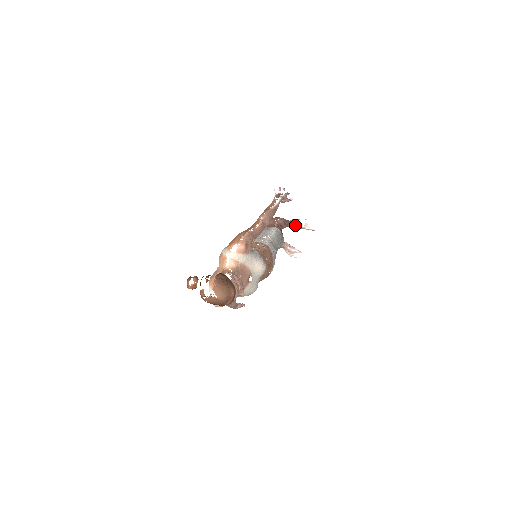
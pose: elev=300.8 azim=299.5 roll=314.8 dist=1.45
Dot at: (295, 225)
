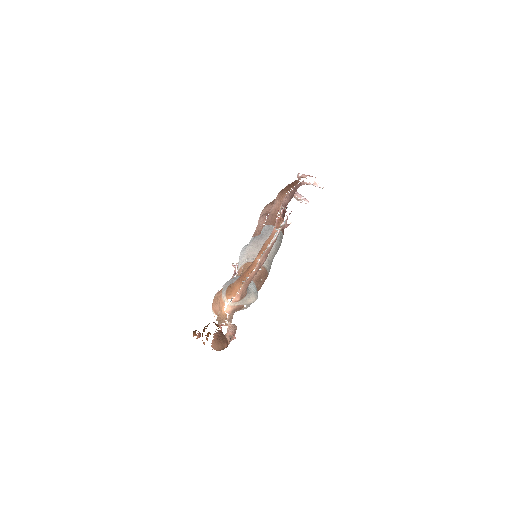
Dot at: (304, 184)
